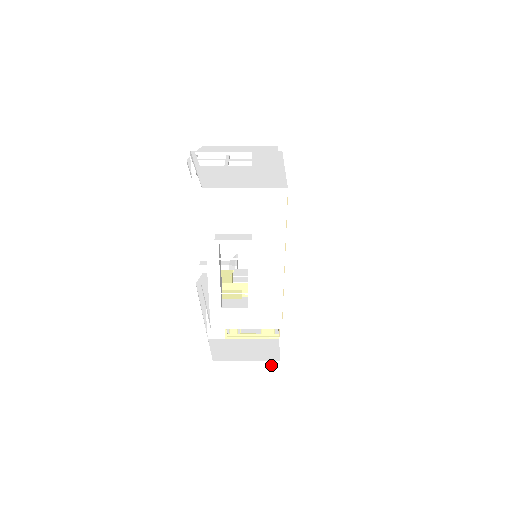
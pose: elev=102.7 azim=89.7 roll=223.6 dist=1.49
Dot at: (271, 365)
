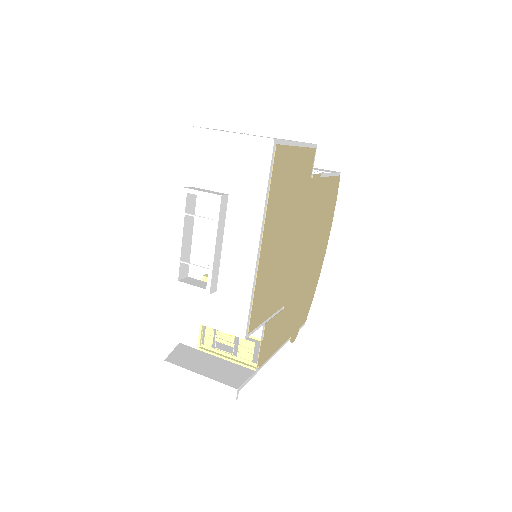
Dot at: (226, 391)
